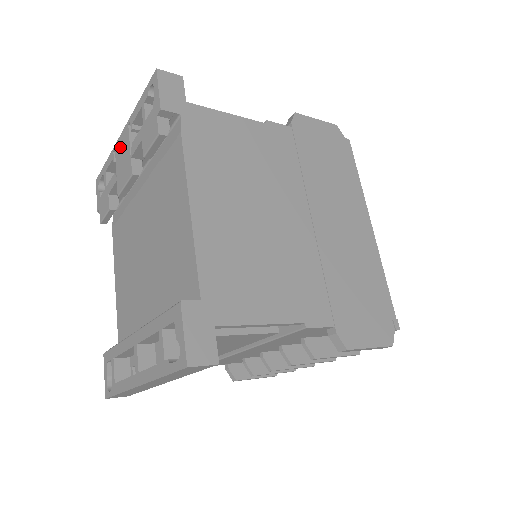
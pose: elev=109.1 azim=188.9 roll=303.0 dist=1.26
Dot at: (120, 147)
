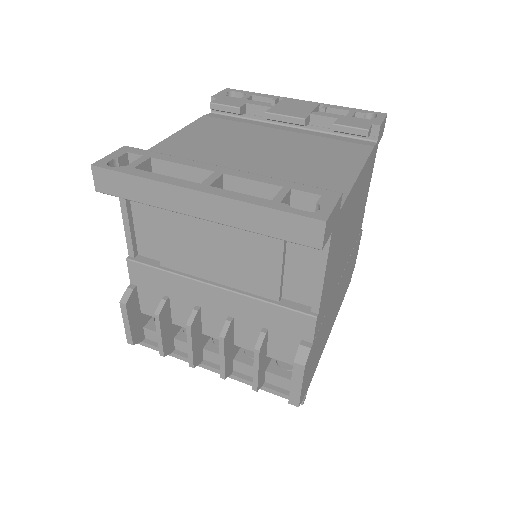
Dot at: (295, 102)
